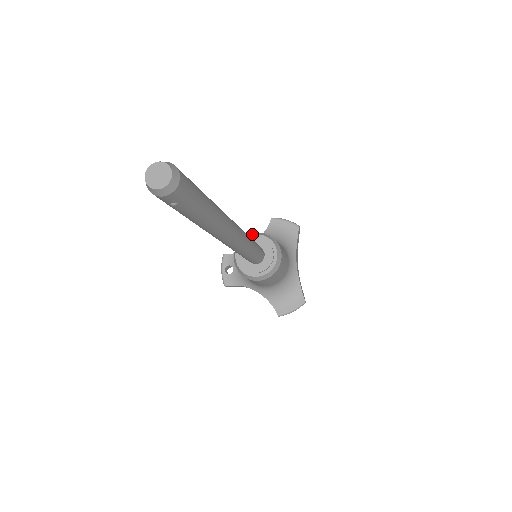
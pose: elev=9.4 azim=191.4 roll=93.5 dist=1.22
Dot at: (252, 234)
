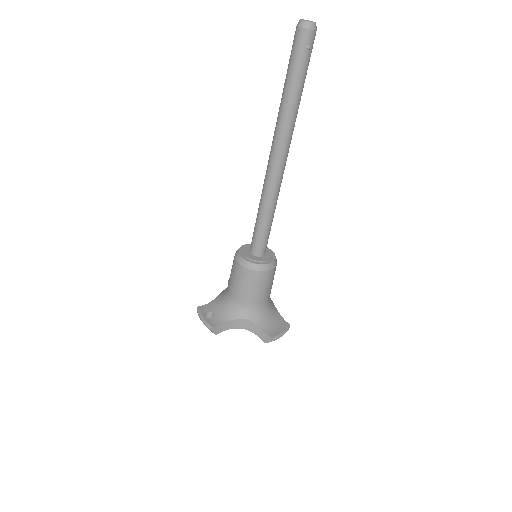
Dot at: occluded
